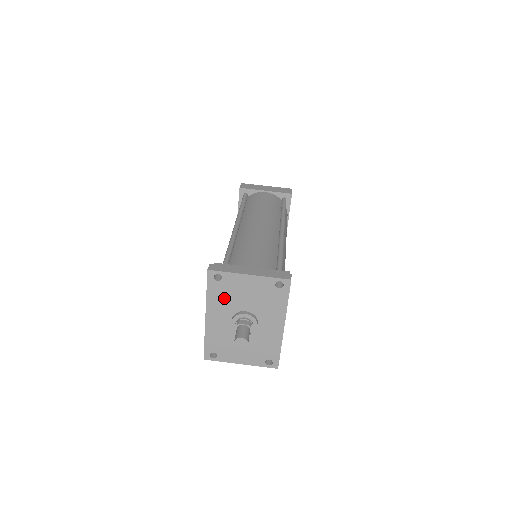
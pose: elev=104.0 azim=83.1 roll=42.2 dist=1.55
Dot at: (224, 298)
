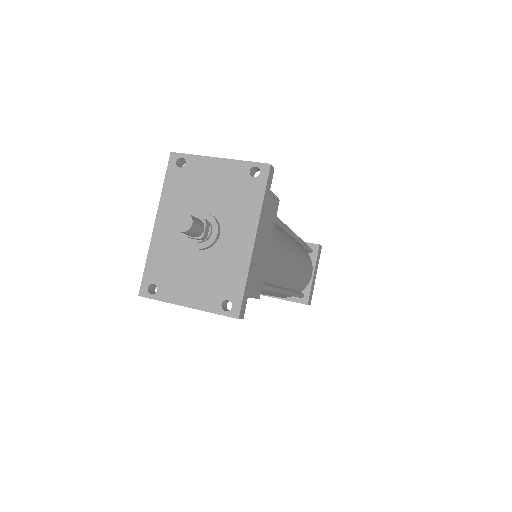
Dot at: (183, 193)
